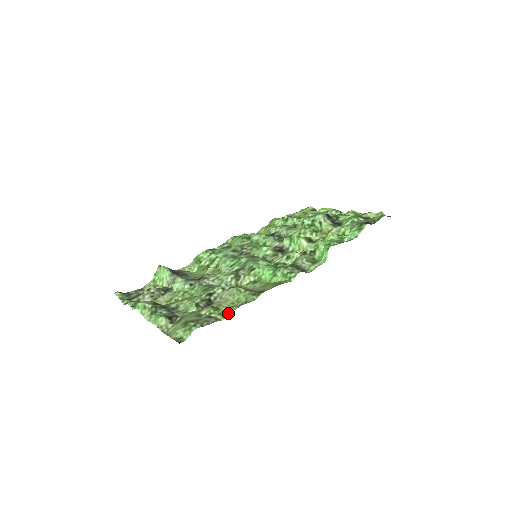
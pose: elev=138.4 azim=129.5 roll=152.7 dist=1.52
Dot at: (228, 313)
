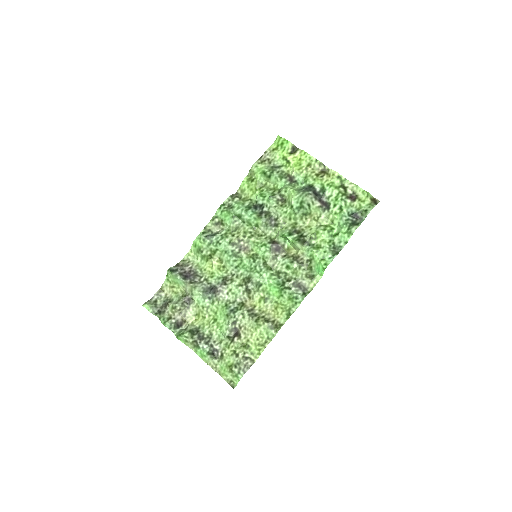
Dot at: (258, 354)
